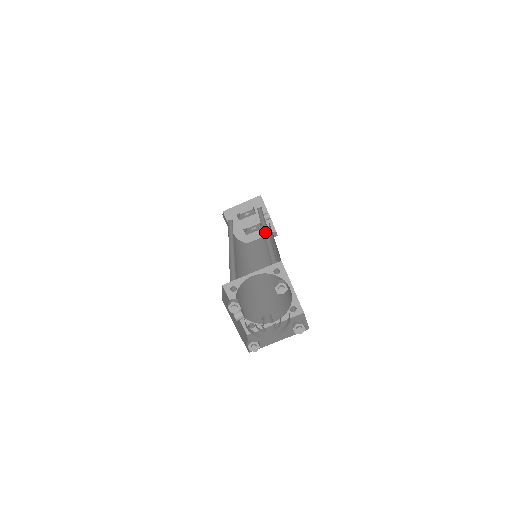
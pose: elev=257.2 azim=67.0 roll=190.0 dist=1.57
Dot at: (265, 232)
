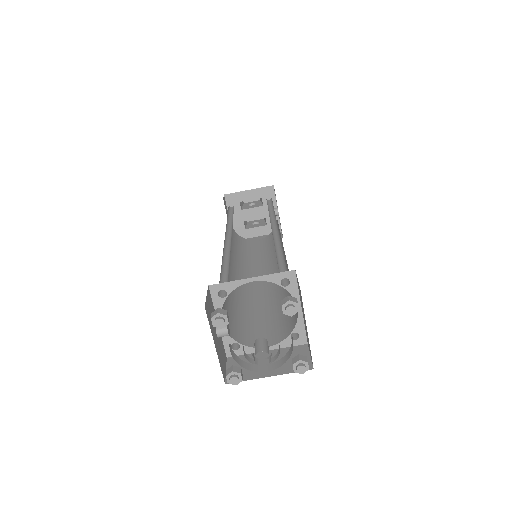
Dot at: (273, 229)
